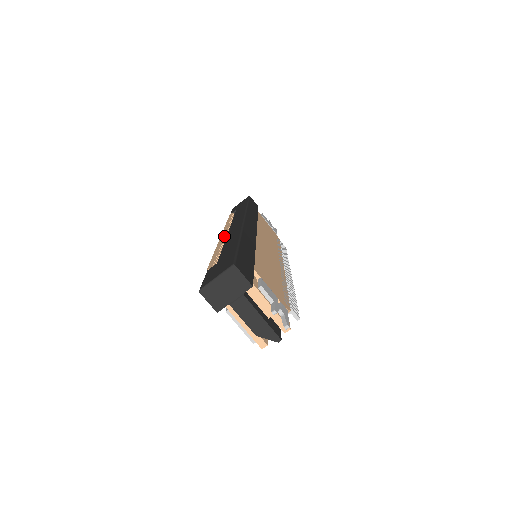
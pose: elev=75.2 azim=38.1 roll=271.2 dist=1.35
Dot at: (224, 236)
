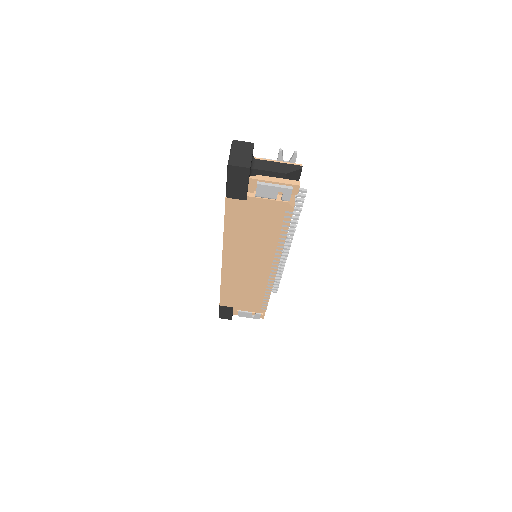
Dot at: occluded
